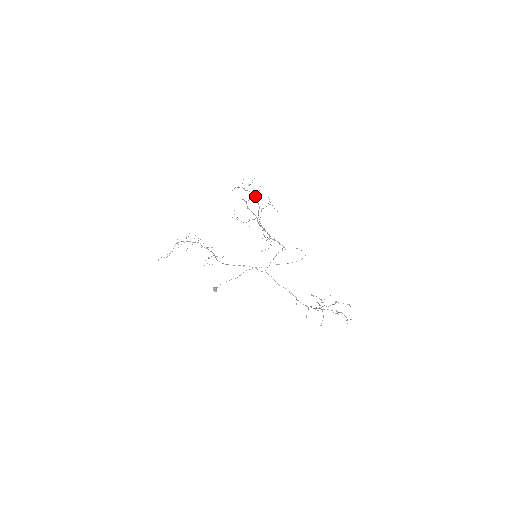
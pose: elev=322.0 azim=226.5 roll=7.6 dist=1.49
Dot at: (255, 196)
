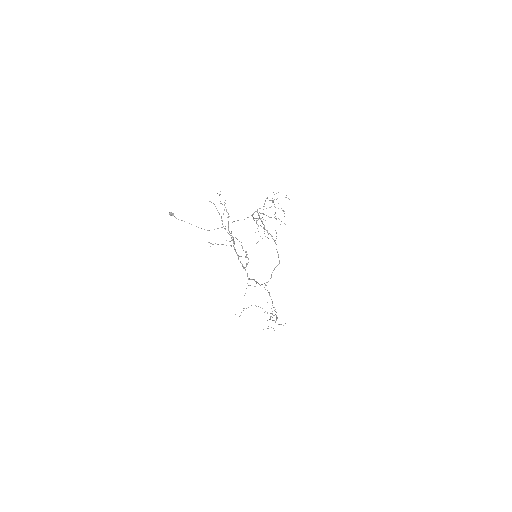
Dot at: (272, 200)
